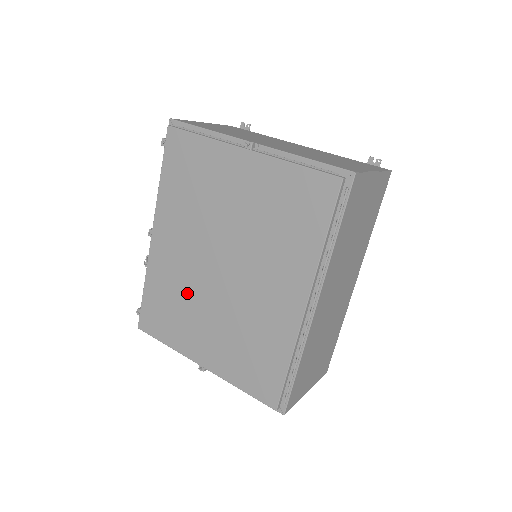
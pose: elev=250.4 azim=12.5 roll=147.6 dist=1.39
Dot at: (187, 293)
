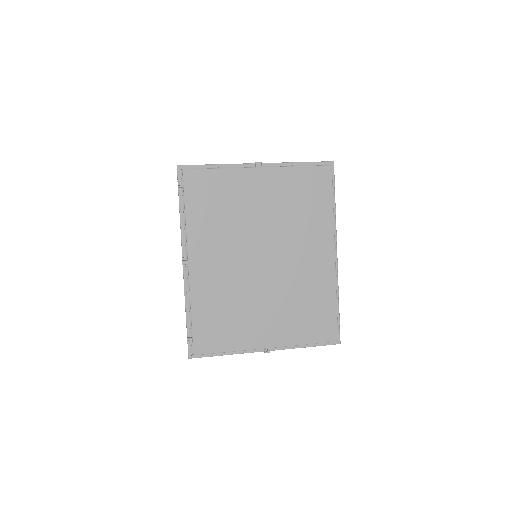
Dot at: (238, 295)
